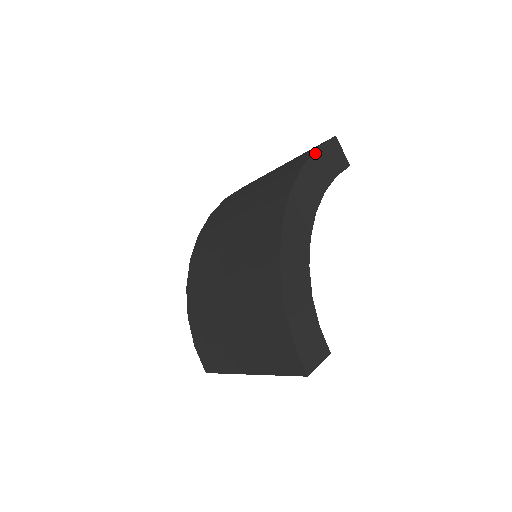
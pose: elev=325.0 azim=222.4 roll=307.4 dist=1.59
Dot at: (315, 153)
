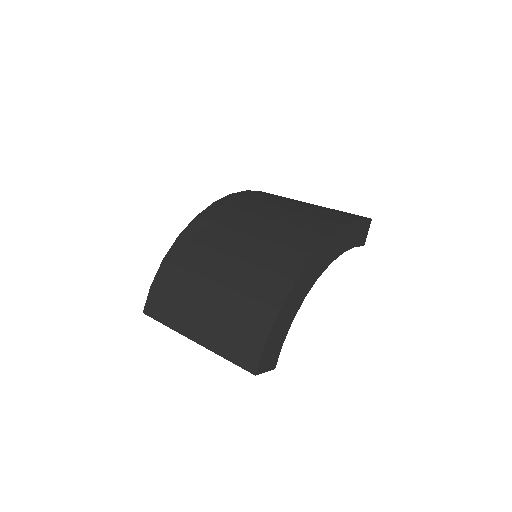
Dot at: (357, 221)
